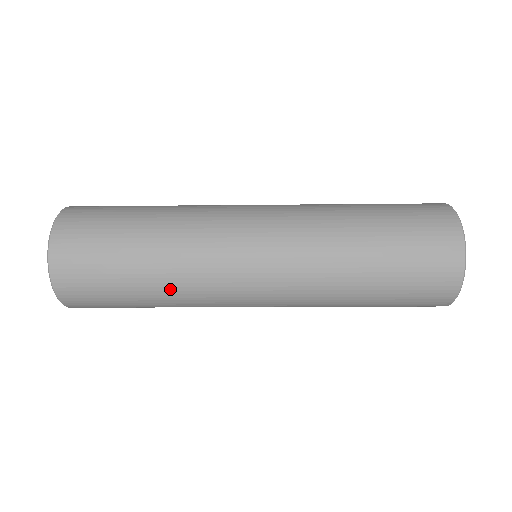
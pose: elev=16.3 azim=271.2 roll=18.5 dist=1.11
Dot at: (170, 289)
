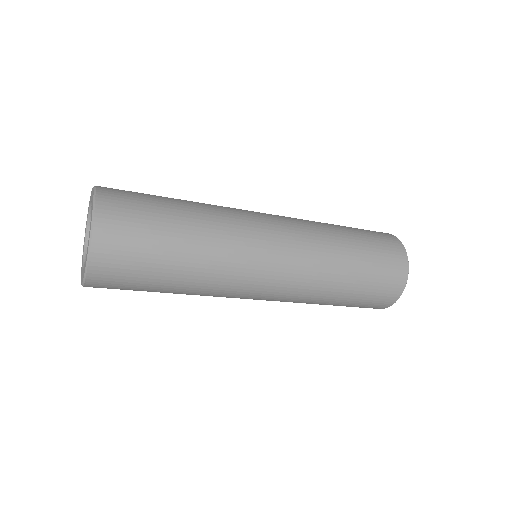
Dot at: (196, 287)
